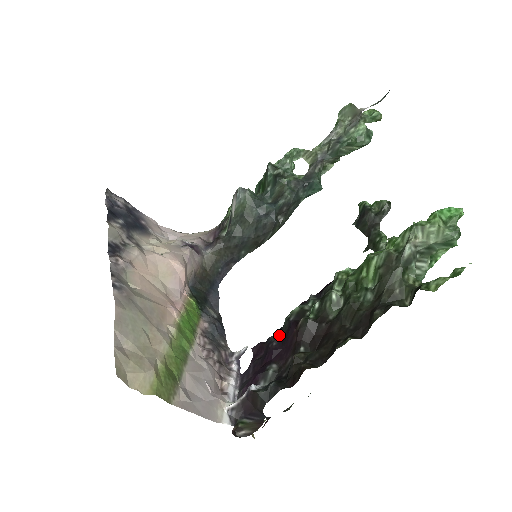
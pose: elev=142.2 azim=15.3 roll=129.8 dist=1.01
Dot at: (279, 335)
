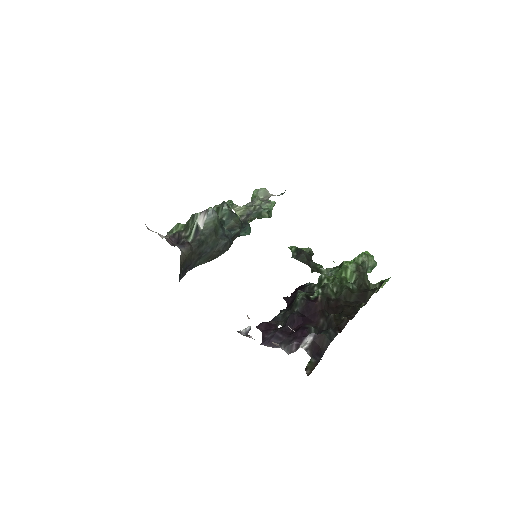
Dot at: (290, 312)
